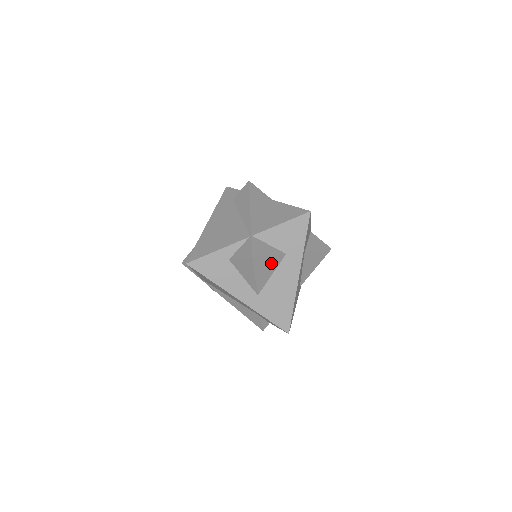
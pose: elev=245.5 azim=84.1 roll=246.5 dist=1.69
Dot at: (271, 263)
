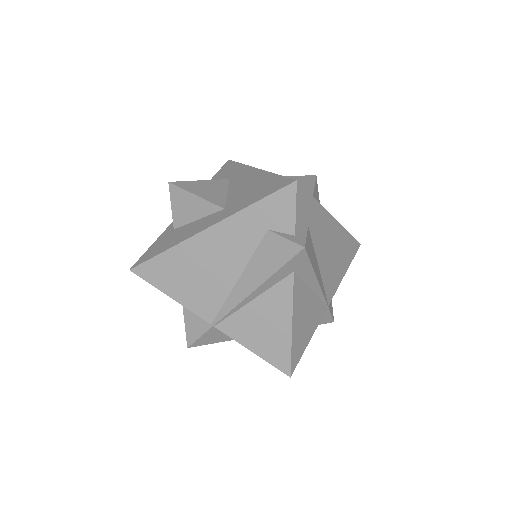
Dot at: (211, 186)
